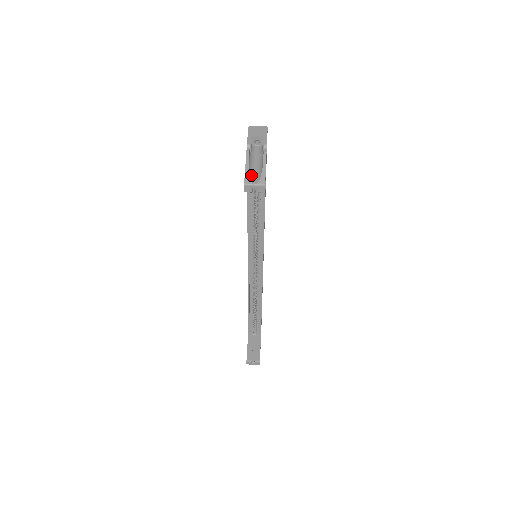
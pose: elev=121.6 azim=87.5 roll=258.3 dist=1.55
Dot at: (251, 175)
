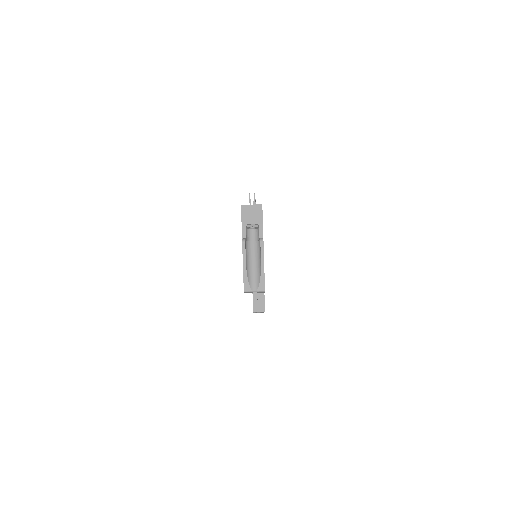
Dot at: (250, 278)
